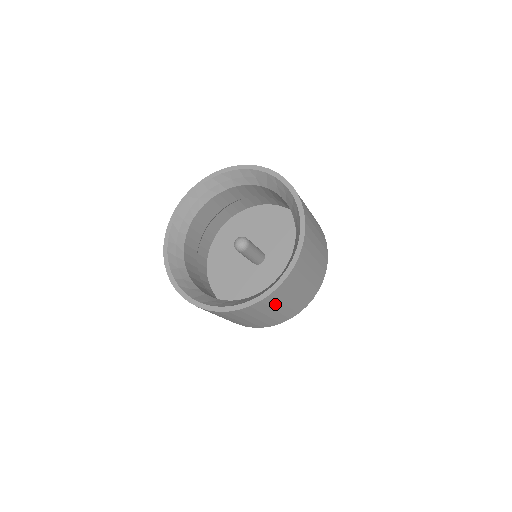
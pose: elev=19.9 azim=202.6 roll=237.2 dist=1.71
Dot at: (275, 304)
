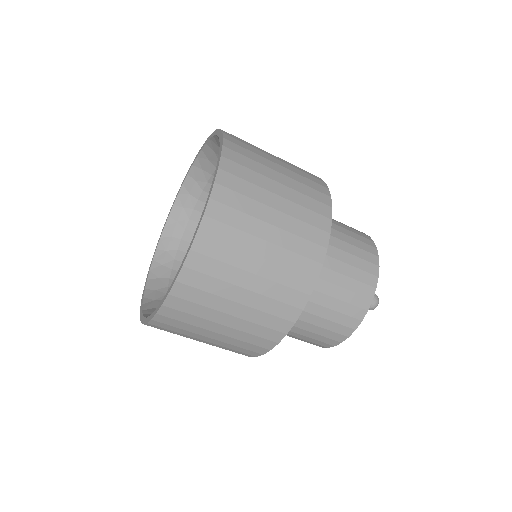
Dot at: (204, 312)
